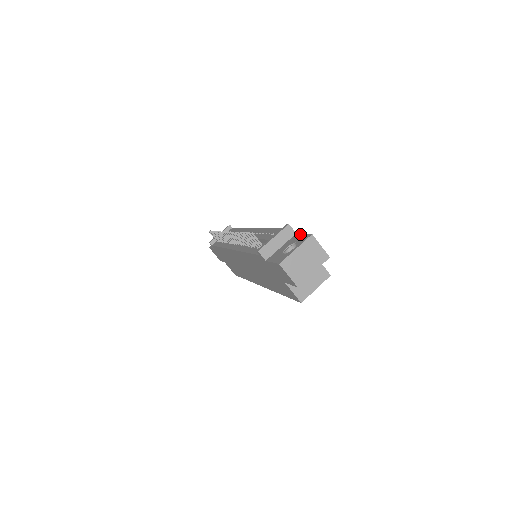
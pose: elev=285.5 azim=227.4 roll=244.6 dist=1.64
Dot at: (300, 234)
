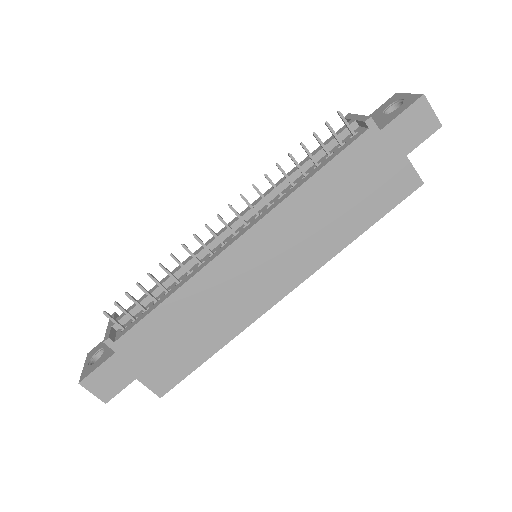
Dot at: (370, 114)
